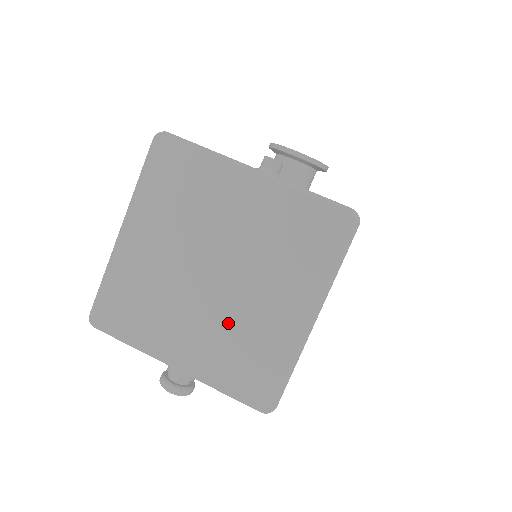
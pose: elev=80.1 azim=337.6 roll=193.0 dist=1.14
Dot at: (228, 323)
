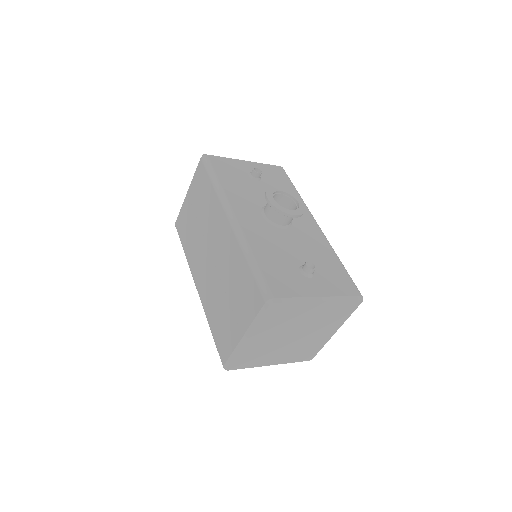
Dot at: (299, 346)
